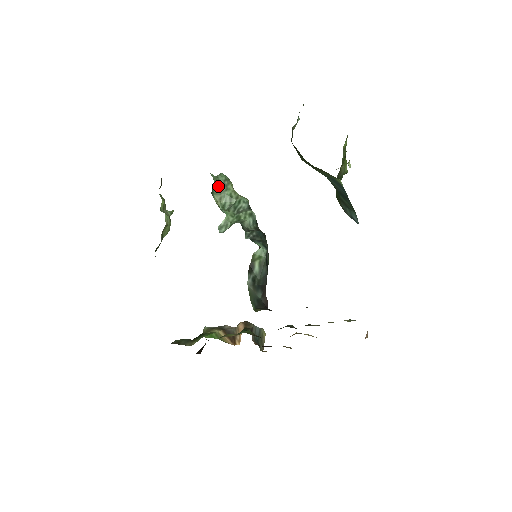
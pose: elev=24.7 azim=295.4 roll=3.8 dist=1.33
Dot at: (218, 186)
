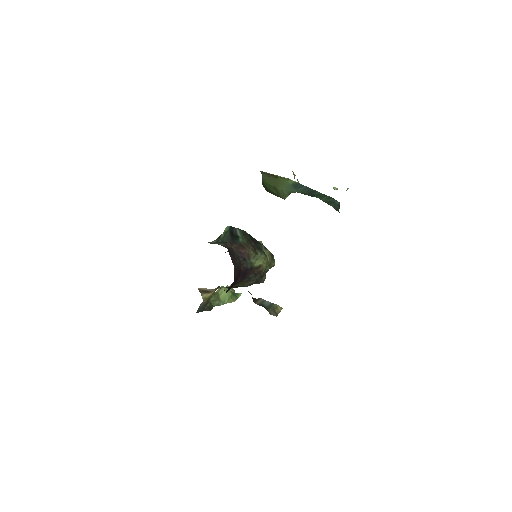
Dot at: occluded
